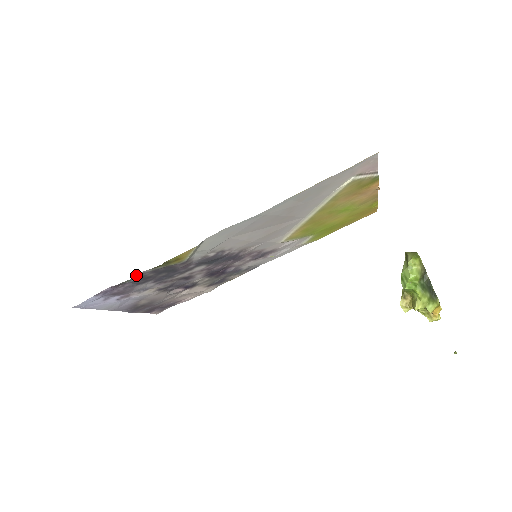
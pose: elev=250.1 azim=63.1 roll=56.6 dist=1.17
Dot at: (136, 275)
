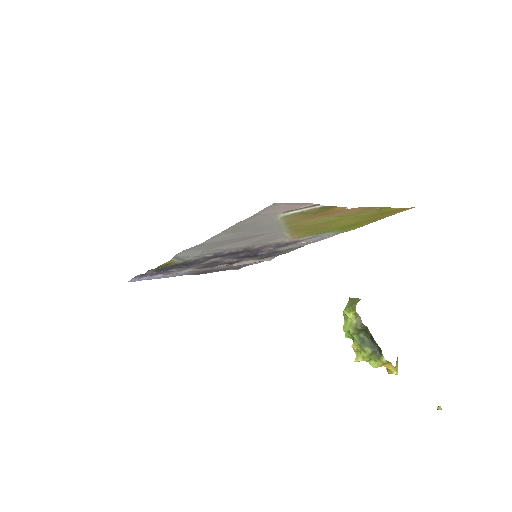
Dot at: (147, 271)
